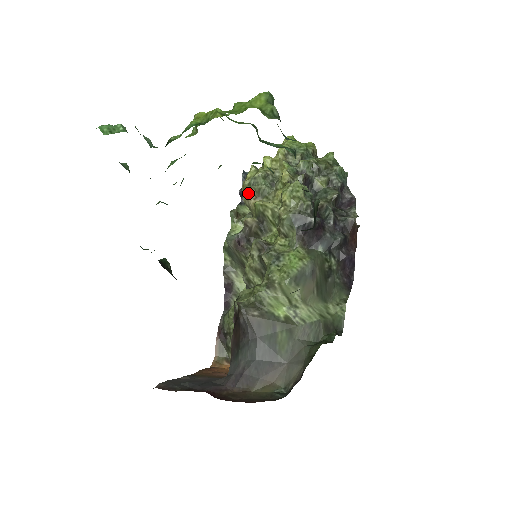
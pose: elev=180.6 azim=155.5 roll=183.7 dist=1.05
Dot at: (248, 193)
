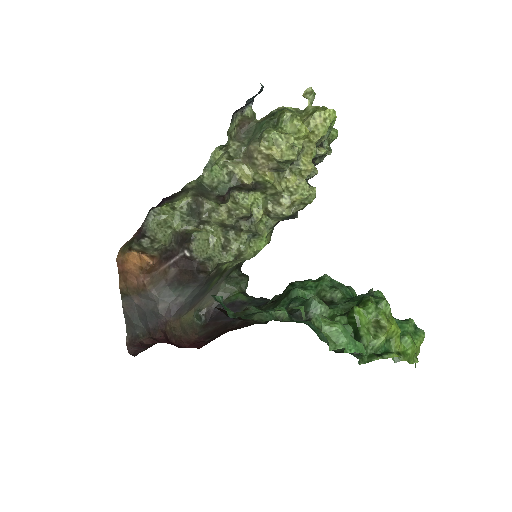
Dot at: (269, 163)
